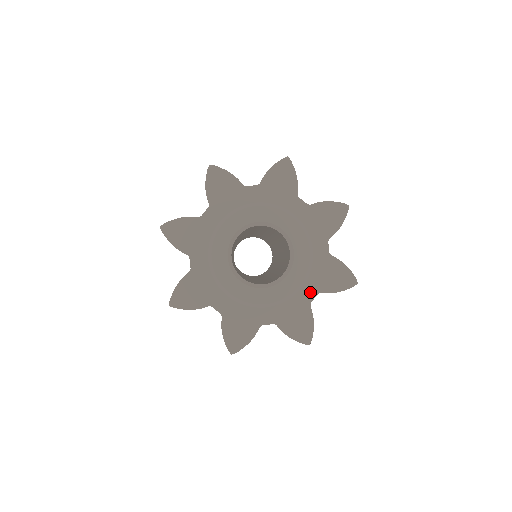
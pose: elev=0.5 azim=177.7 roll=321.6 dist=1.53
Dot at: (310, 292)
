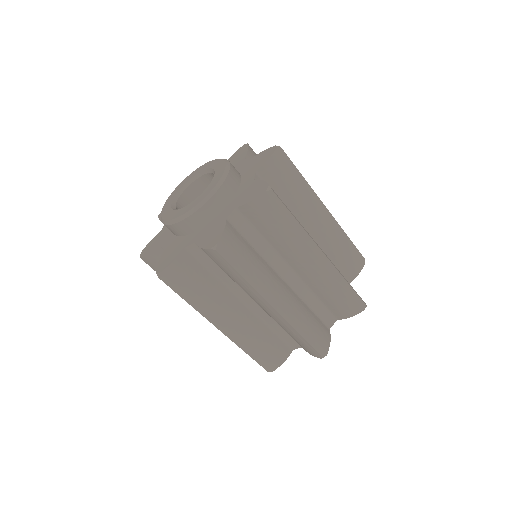
Dot at: (249, 178)
